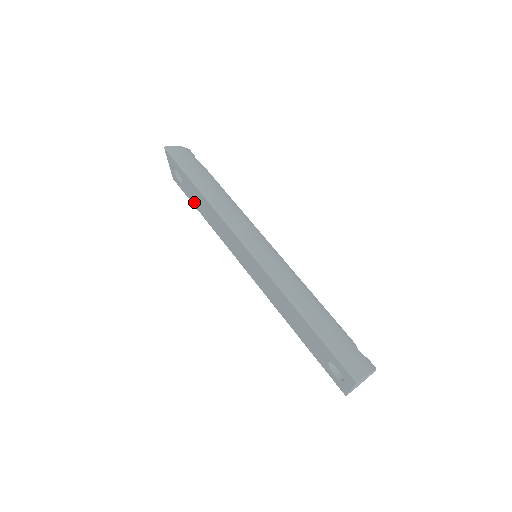
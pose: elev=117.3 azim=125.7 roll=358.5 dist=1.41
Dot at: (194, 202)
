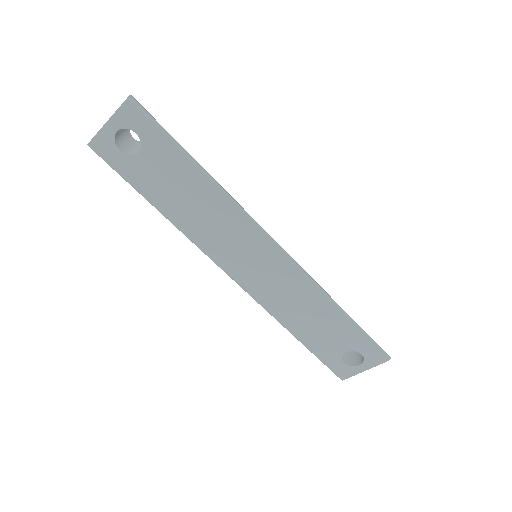
Dot at: (146, 185)
